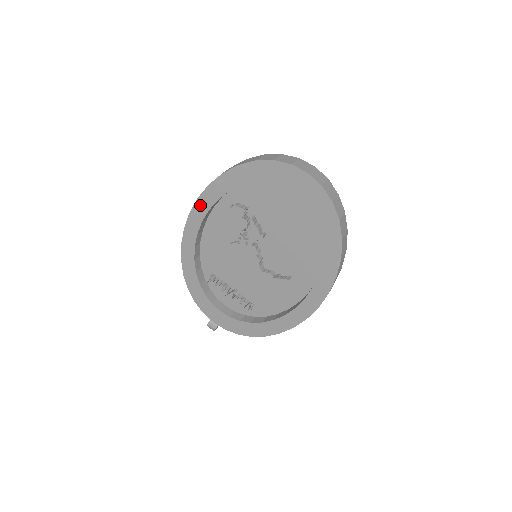
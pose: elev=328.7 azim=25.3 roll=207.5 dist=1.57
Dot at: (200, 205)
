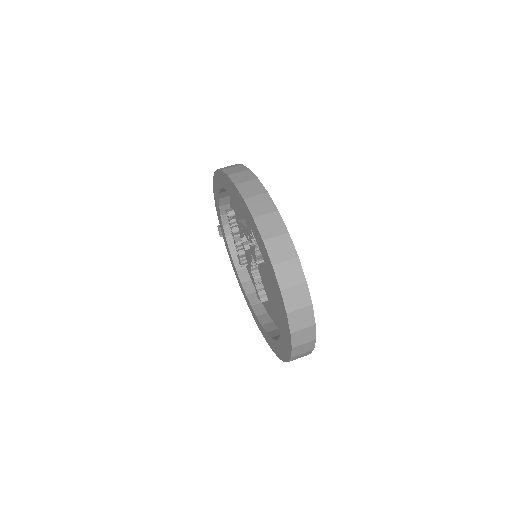
Dot at: (228, 181)
